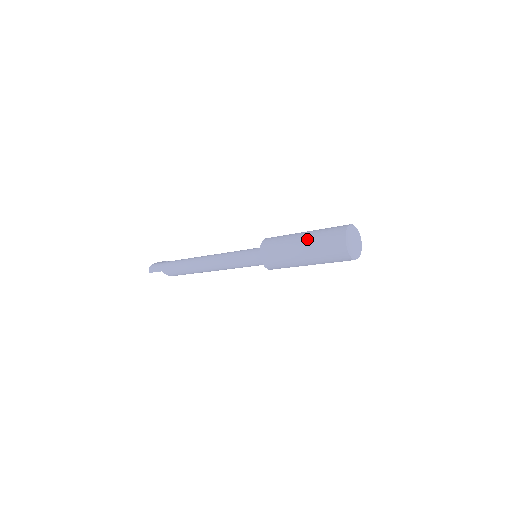
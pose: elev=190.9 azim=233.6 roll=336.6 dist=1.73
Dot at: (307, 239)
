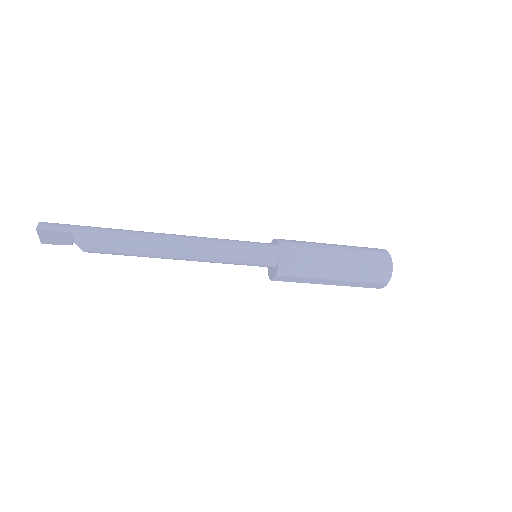
Dot at: (343, 246)
